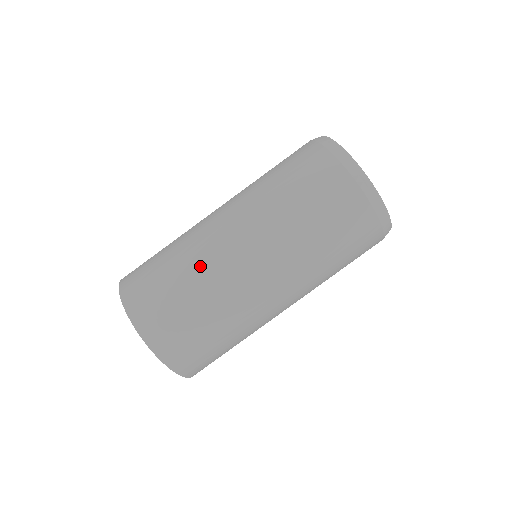
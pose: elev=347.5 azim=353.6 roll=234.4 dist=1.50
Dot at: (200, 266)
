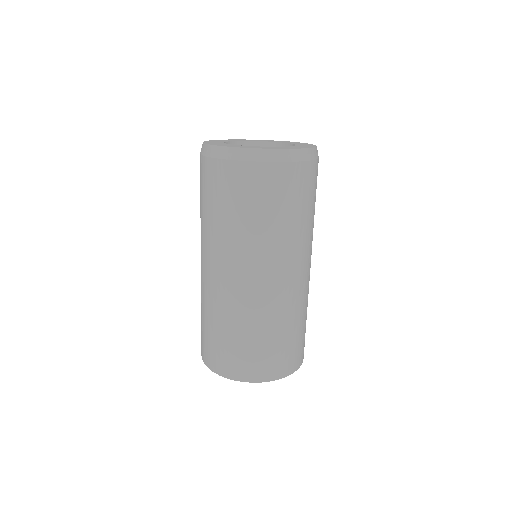
Dot at: (229, 312)
